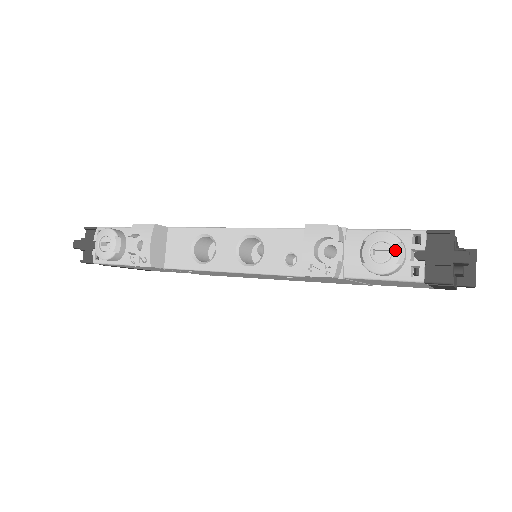
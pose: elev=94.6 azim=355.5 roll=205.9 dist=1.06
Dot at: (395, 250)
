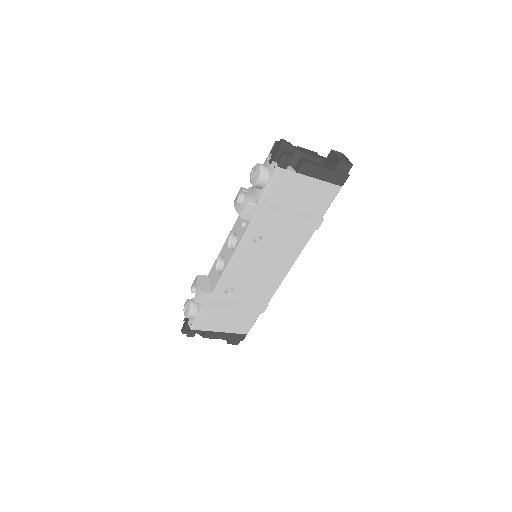
Dot at: (257, 168)
